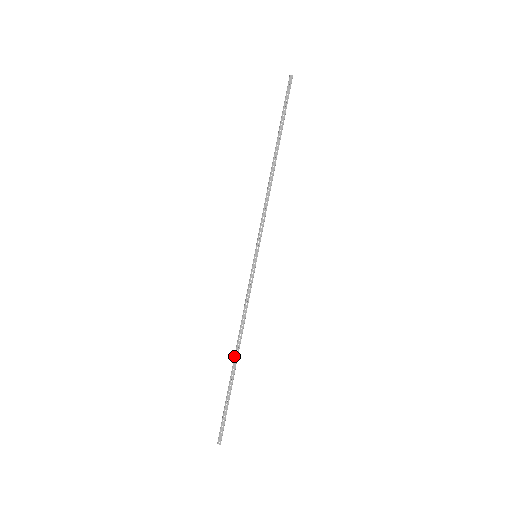
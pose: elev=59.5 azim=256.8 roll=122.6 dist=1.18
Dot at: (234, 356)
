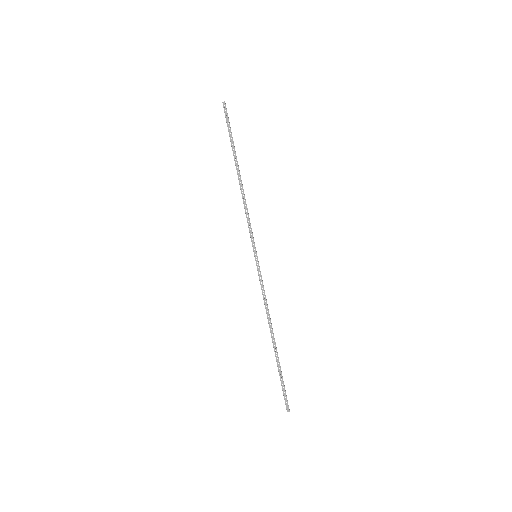
Dot at: occluded
